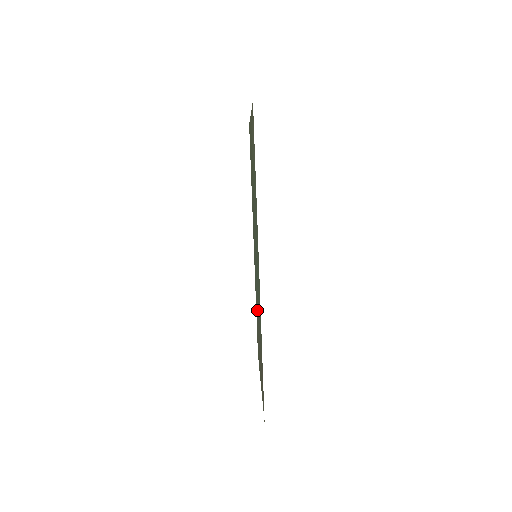
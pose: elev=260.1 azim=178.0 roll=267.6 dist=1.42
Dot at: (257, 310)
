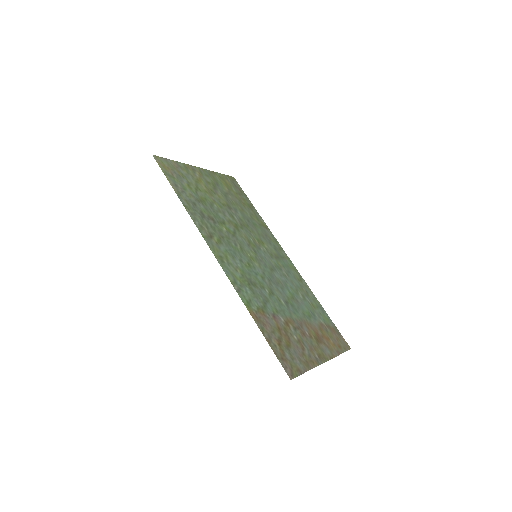
Dot at: (294, 301)
